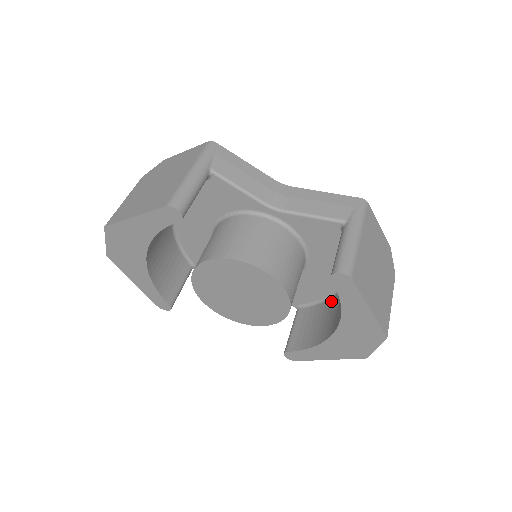
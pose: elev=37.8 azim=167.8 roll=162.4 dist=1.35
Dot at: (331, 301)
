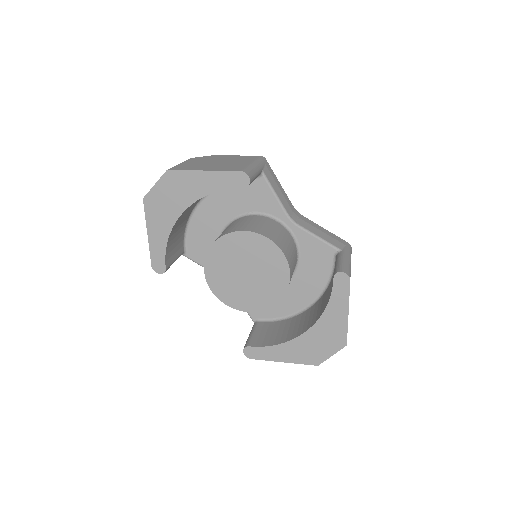
Dot at: (293, 318)
